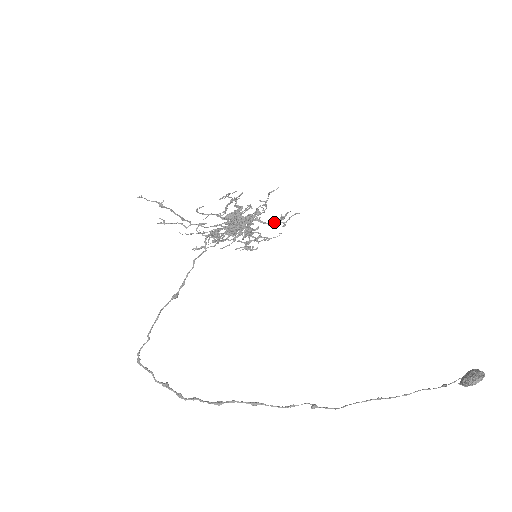
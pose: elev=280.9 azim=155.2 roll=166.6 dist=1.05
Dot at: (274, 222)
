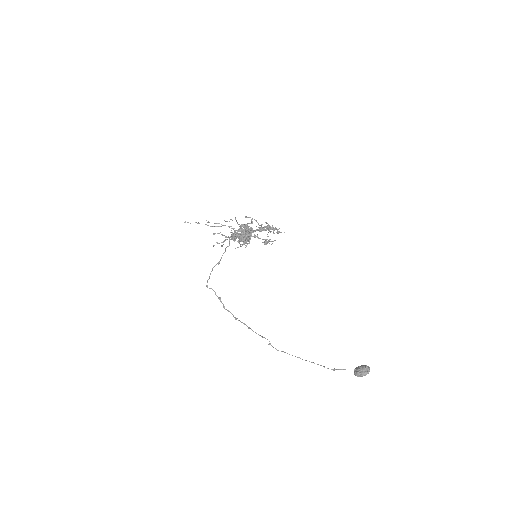
Dot at: (263, 242)
